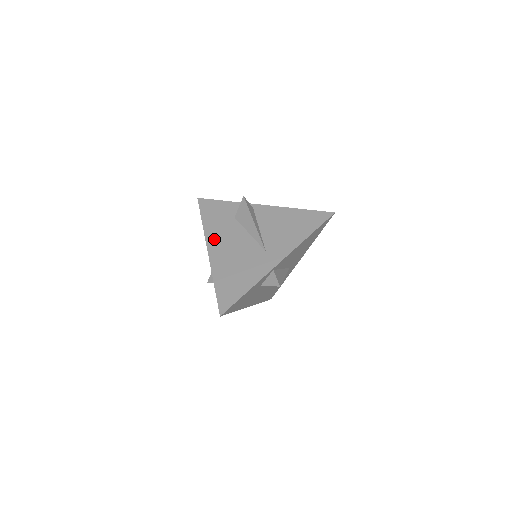
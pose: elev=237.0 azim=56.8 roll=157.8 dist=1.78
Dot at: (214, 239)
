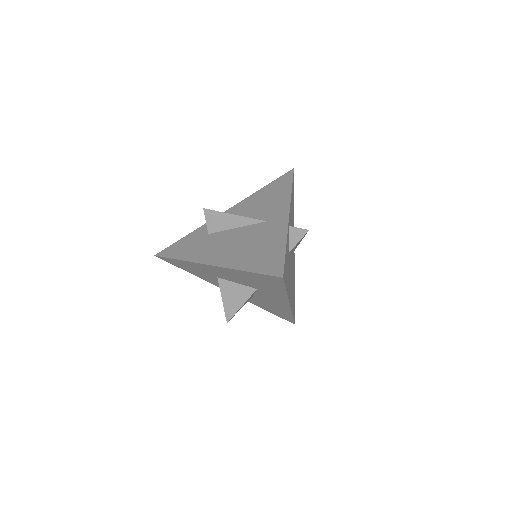
Dot at: (206, 256)
